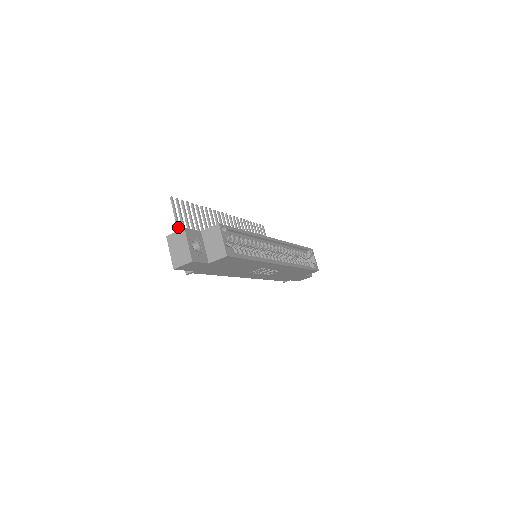
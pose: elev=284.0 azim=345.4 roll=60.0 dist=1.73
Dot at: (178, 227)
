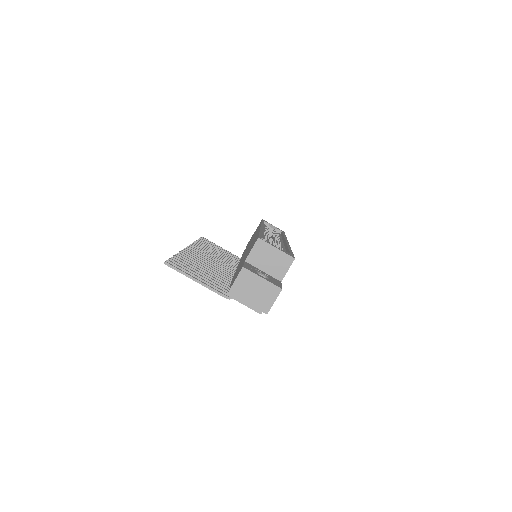
Dot at: (202, 283)
